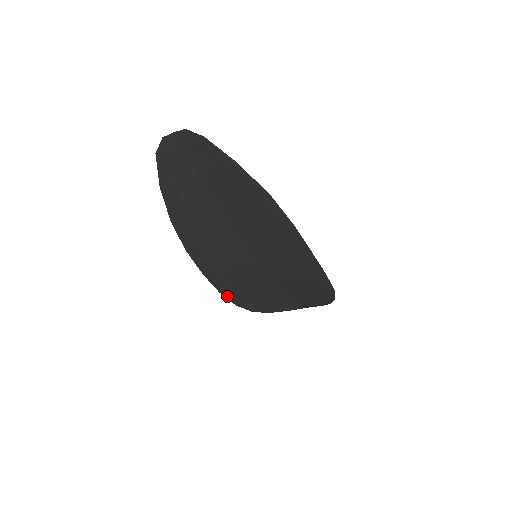
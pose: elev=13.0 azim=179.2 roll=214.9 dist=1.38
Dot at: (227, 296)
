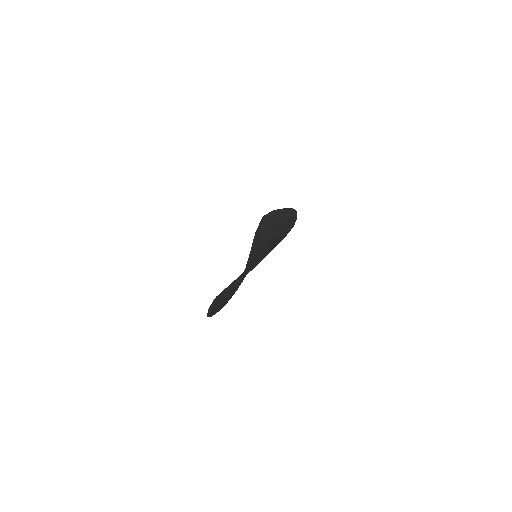
Dot at: occluded
